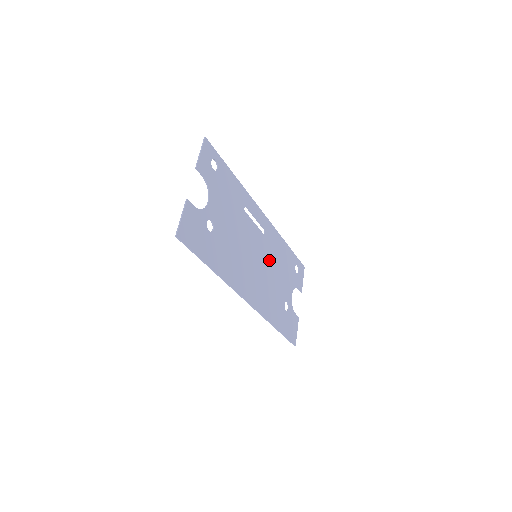
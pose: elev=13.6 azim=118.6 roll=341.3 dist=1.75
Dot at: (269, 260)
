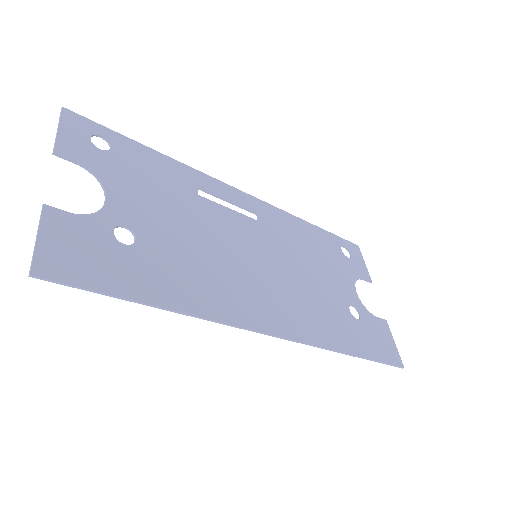
Dot at: (286, 255)
